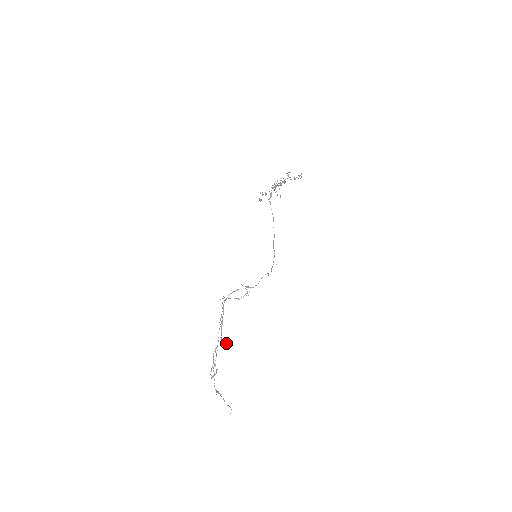
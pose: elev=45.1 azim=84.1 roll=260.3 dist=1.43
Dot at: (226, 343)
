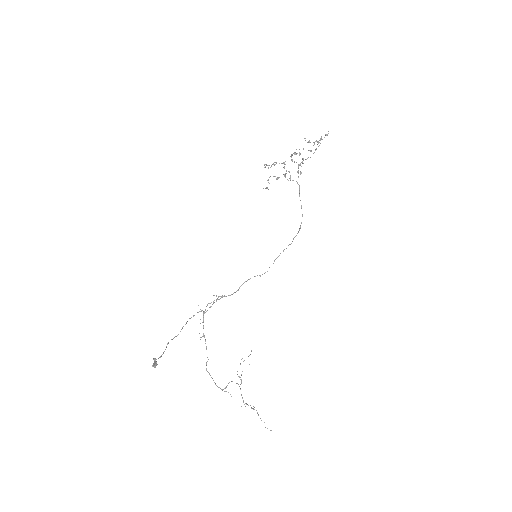
Dot at: (155, 362)
